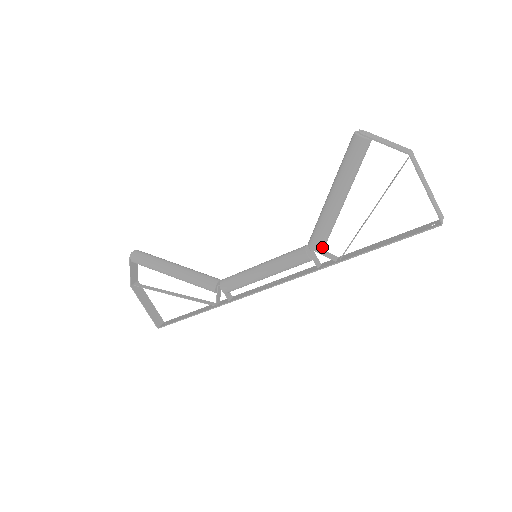
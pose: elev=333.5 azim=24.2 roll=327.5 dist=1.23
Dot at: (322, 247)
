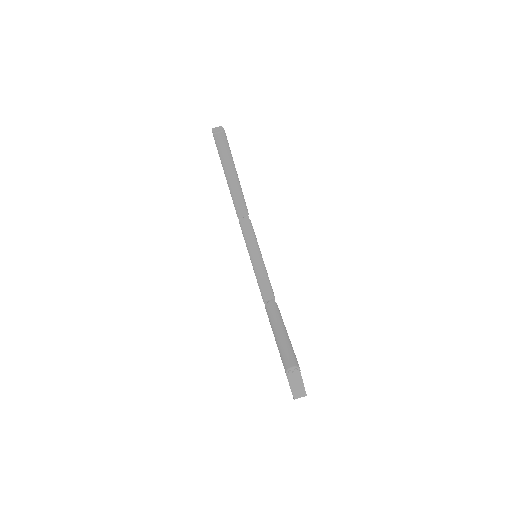
Dot at: occluded
